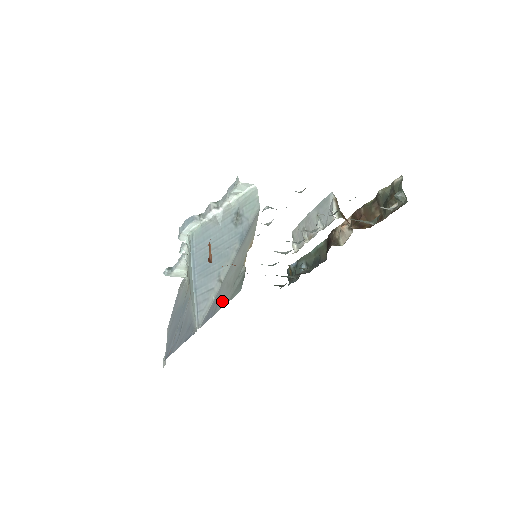
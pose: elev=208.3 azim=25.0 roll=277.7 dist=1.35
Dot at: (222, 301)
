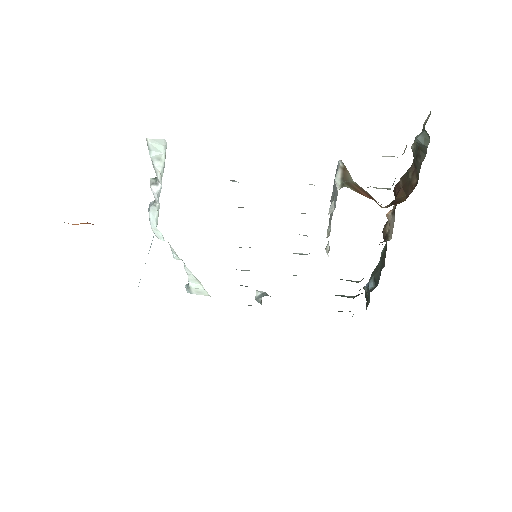
Dot at: occluded
